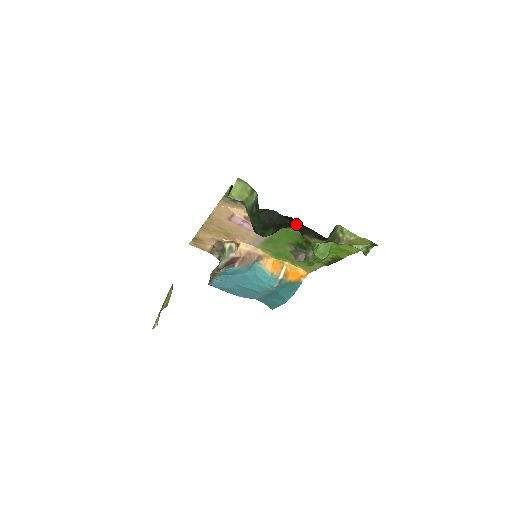
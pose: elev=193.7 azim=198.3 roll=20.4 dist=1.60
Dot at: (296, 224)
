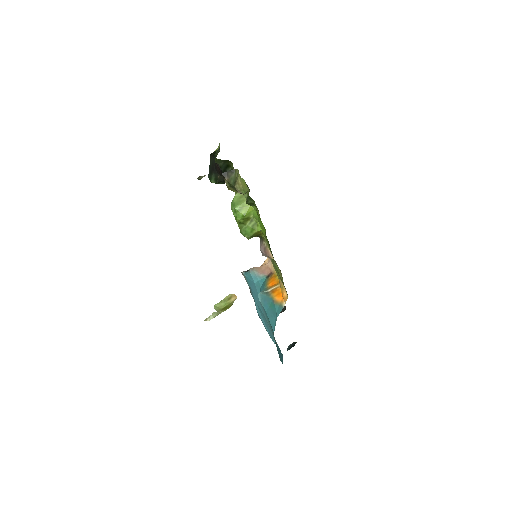
Dot at: (217, 165)
